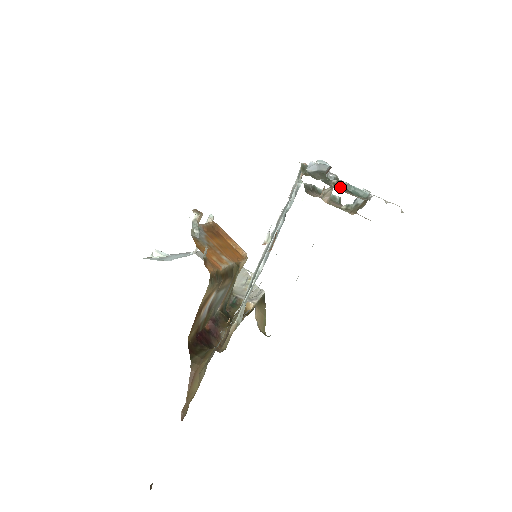
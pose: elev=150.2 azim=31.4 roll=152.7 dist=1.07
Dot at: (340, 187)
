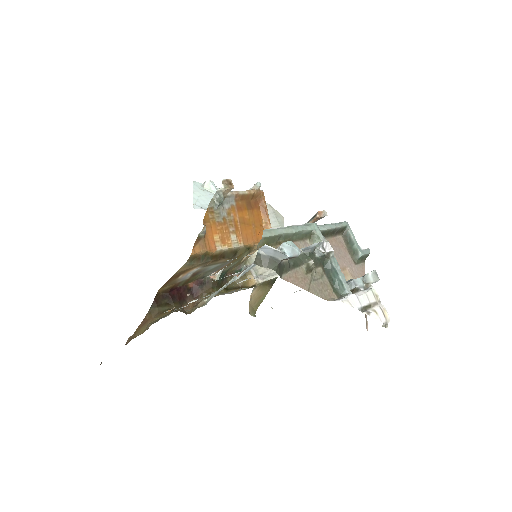
Dot at: (325, 266)
